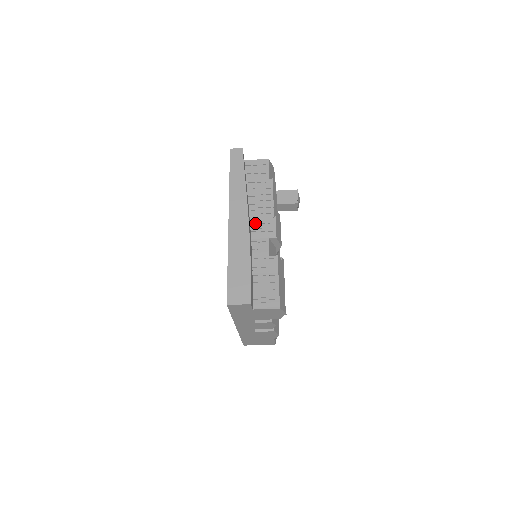
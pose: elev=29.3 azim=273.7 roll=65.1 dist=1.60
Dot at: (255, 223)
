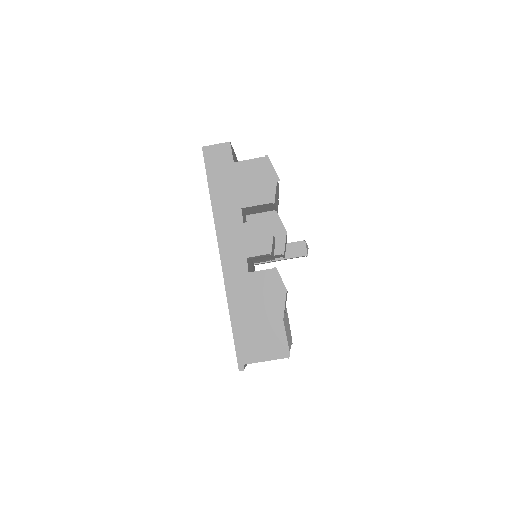
Dot at: occluded
